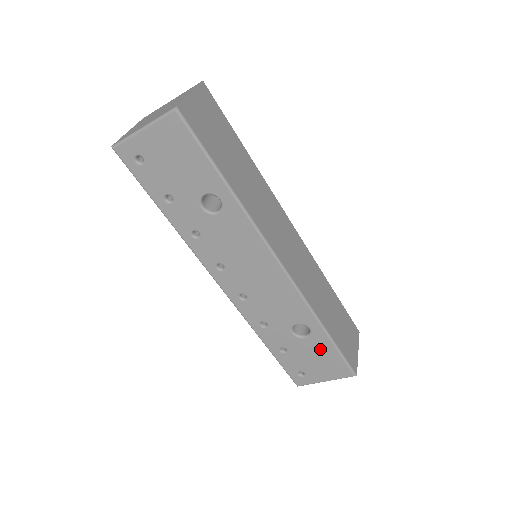
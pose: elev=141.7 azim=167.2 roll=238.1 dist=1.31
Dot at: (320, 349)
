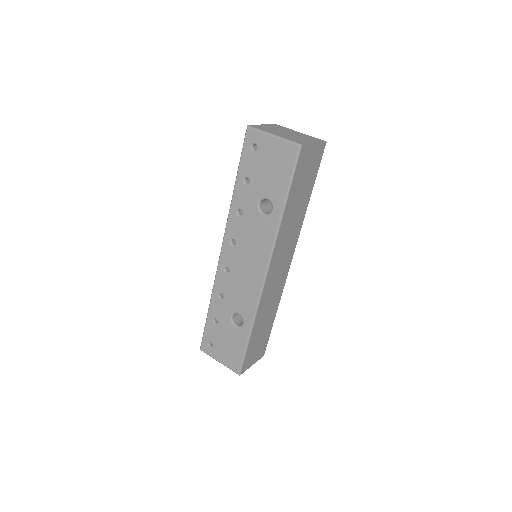
Dot at: (236, 340)
